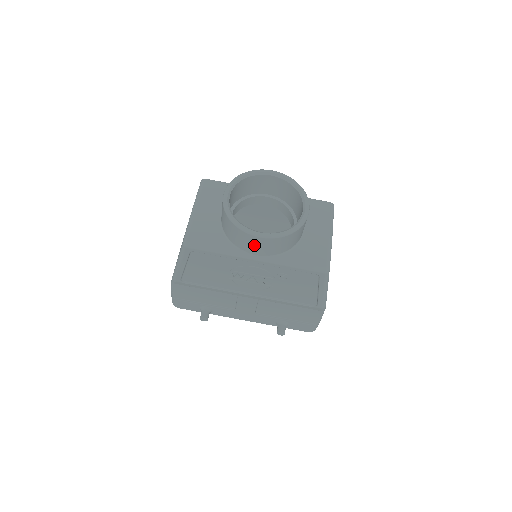
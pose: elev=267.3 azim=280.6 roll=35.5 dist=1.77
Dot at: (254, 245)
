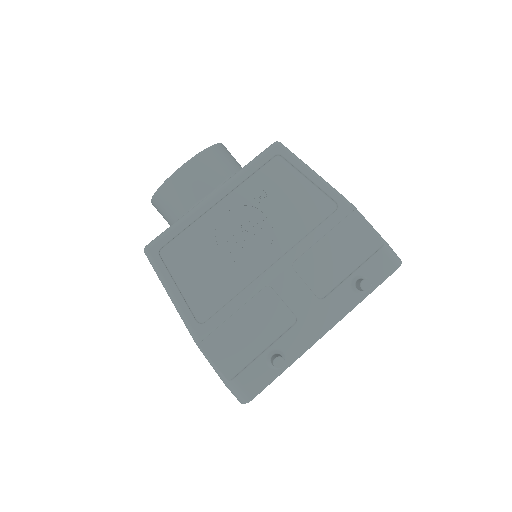
Dot at: (195, 180)
